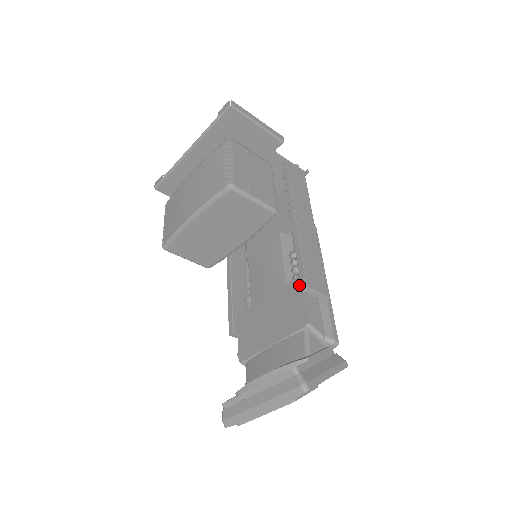
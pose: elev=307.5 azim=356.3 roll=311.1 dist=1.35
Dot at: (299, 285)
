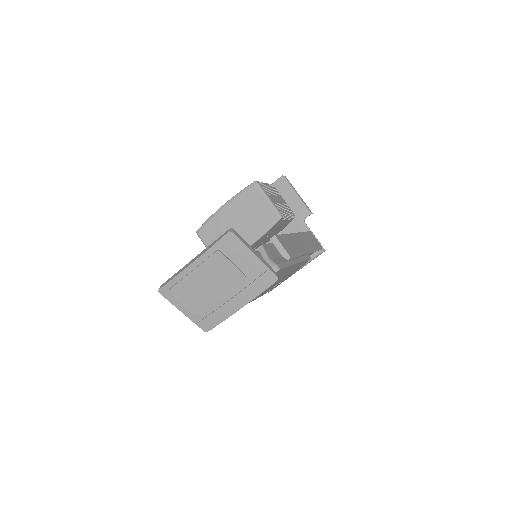
Dot at: occluded
